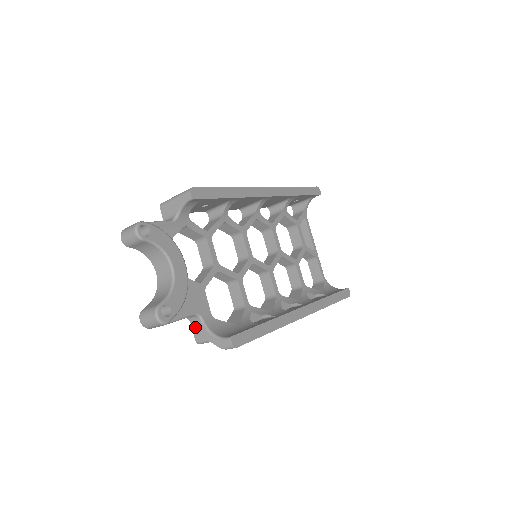
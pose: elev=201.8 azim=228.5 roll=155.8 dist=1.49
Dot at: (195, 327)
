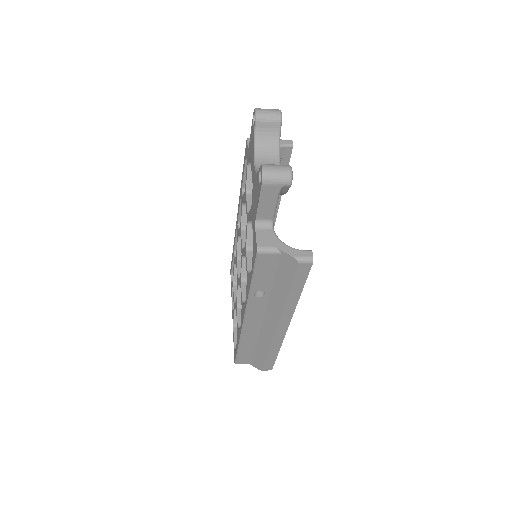
Dot at: (261, 234)
